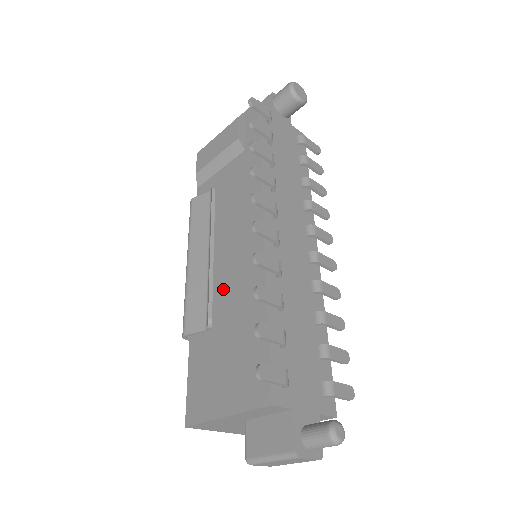
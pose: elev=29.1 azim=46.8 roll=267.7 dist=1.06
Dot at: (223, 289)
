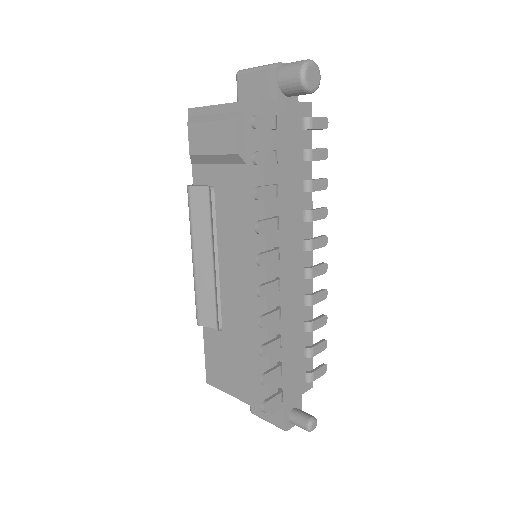
Dot at: (230, 305)
